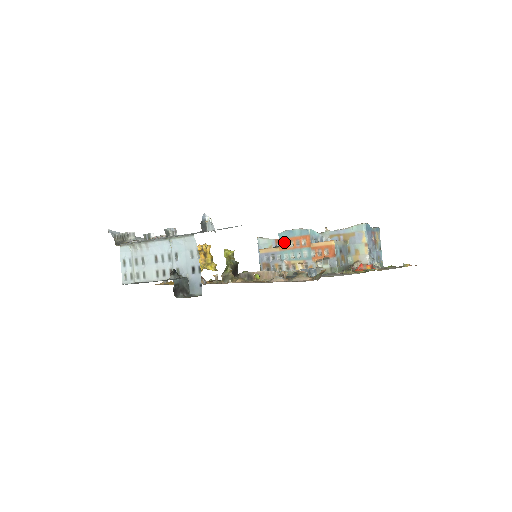
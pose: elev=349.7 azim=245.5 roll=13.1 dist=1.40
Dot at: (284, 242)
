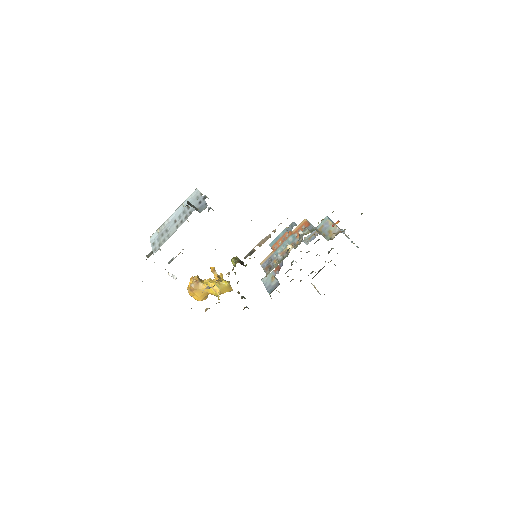
Dot at: (275, 246)
